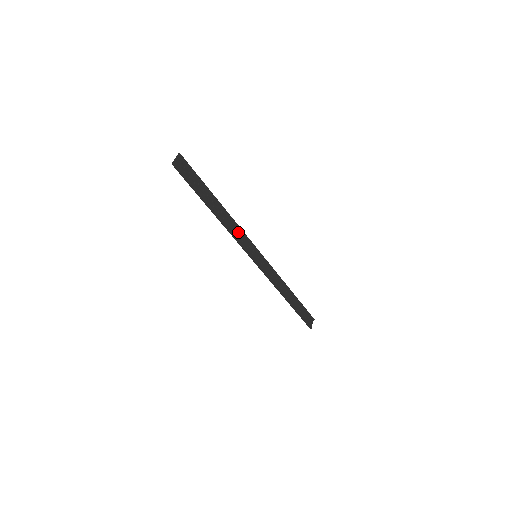
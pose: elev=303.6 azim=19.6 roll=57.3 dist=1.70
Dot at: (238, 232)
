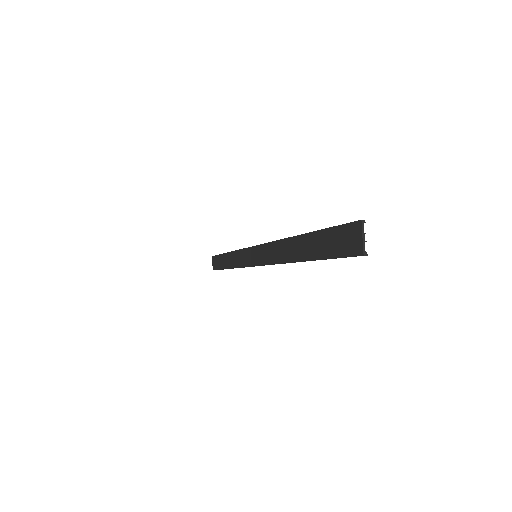
Dot at: (275, 250)
